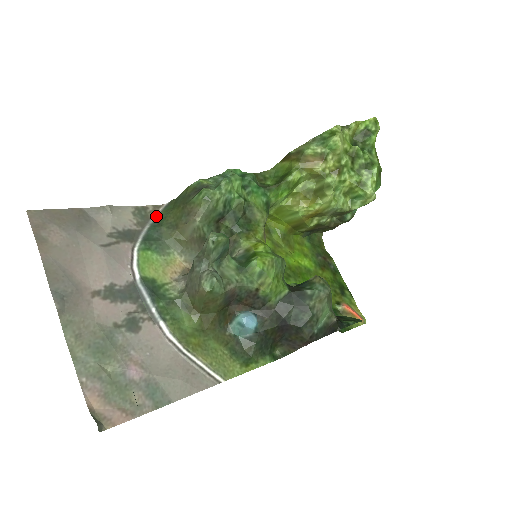
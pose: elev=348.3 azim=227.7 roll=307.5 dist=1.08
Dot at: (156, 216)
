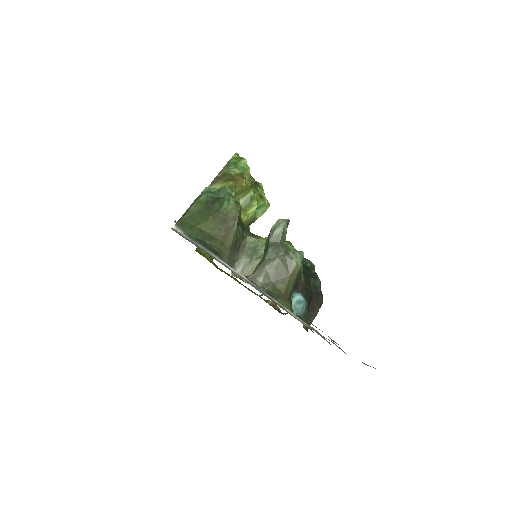
Dot at: (186, 236)
